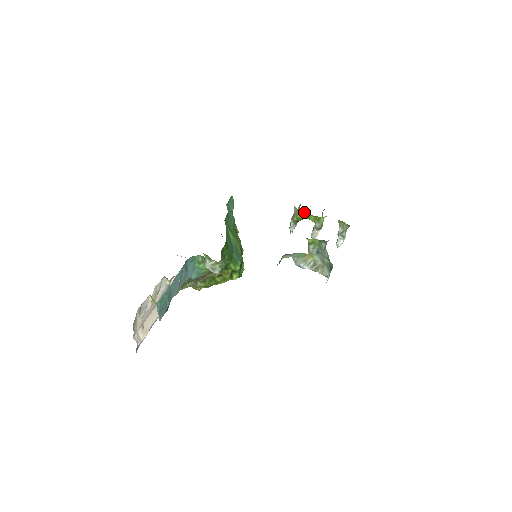
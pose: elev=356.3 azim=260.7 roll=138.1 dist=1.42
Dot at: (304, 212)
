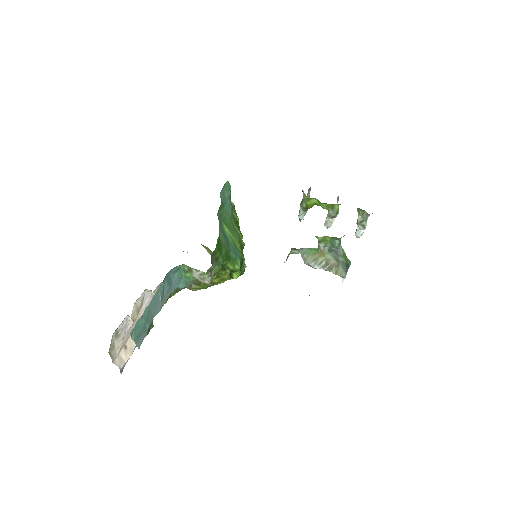
Dot at: (314, 198)
